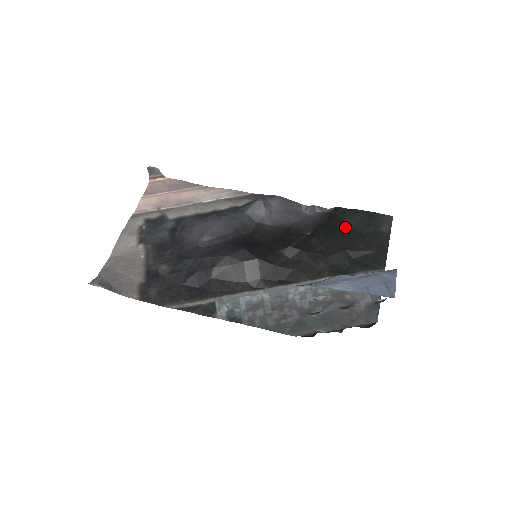
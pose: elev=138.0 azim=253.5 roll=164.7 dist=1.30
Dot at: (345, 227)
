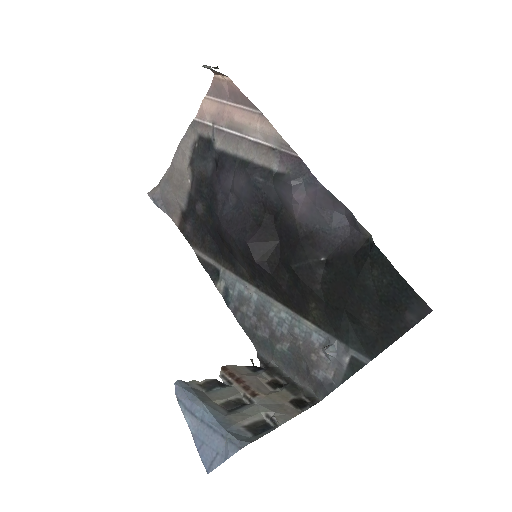
Dot at: (364, 280)
